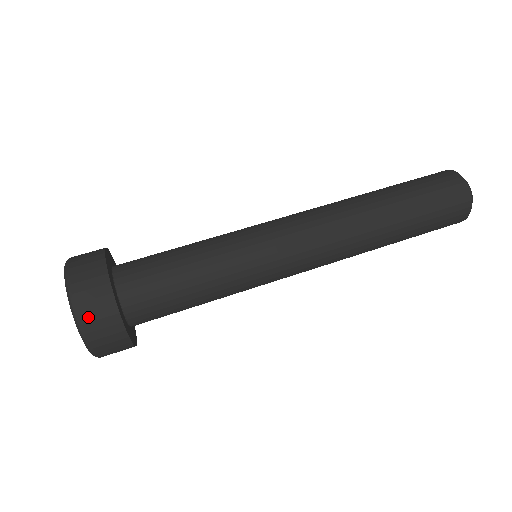
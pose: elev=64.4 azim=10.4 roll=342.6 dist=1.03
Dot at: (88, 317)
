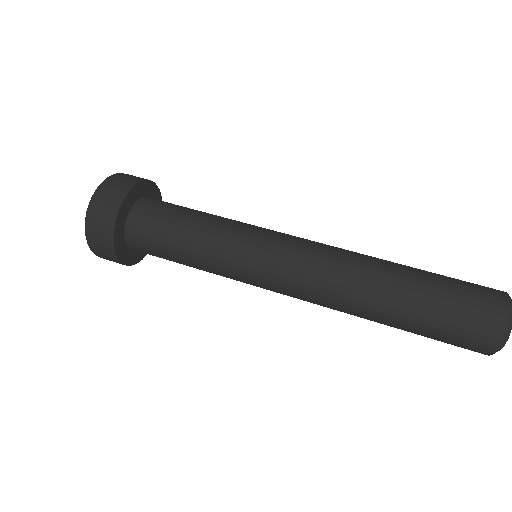
Dot at: (100, 255)
